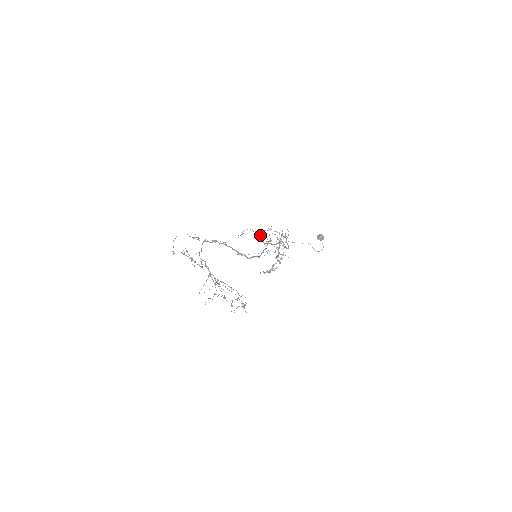
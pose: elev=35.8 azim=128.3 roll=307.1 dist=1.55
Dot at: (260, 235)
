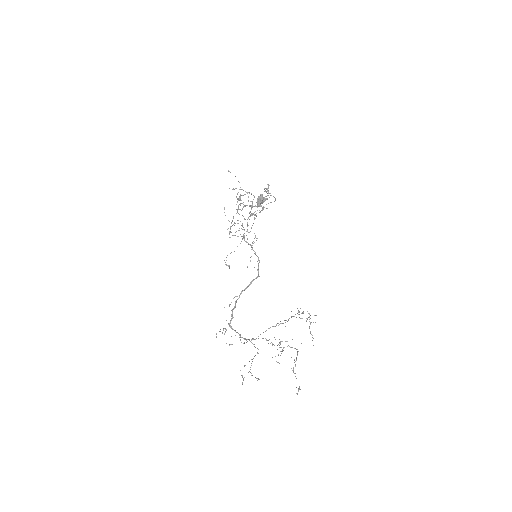
Dot at: occluded
